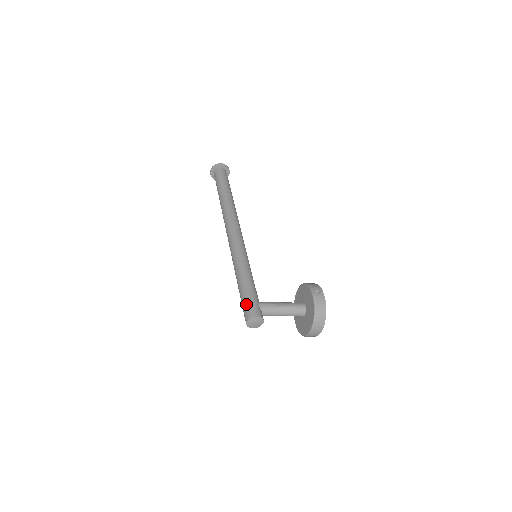
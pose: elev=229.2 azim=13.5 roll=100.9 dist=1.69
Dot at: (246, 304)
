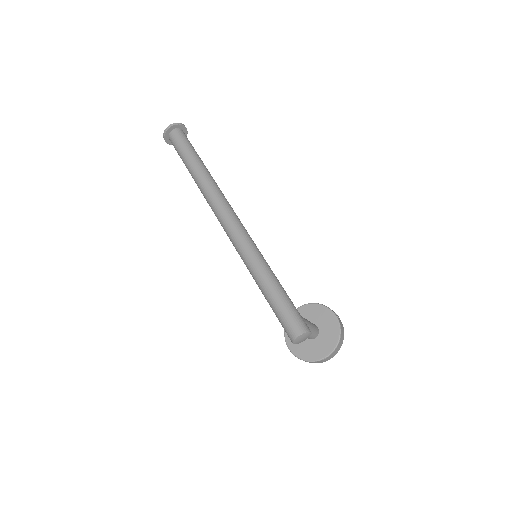
Dot at: (293, 313)
